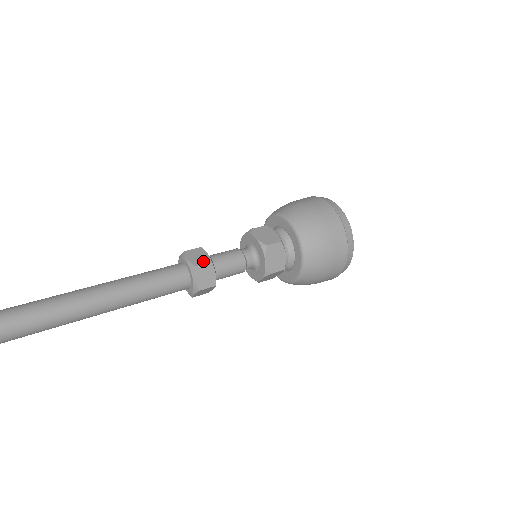
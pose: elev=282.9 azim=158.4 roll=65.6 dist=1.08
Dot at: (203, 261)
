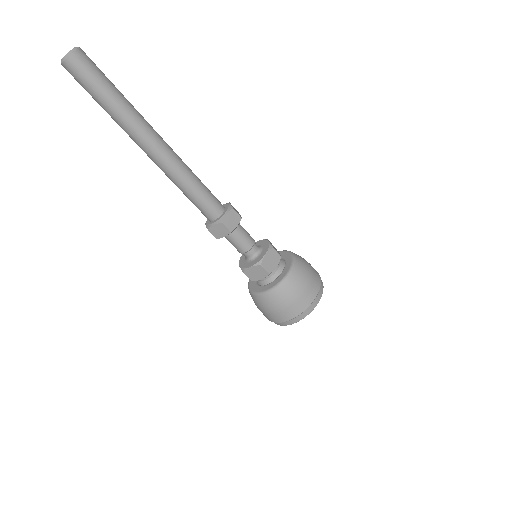
Dot at: (238, 213)
